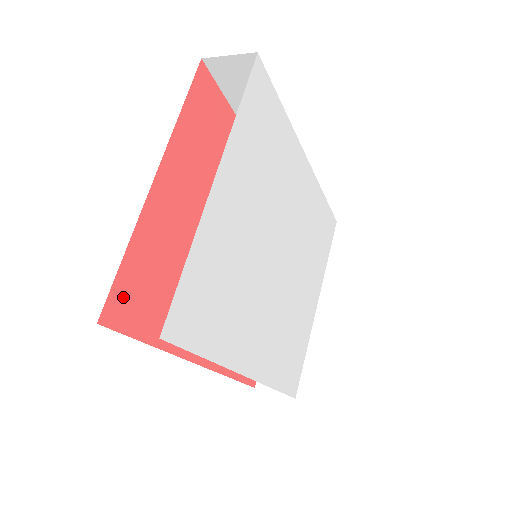
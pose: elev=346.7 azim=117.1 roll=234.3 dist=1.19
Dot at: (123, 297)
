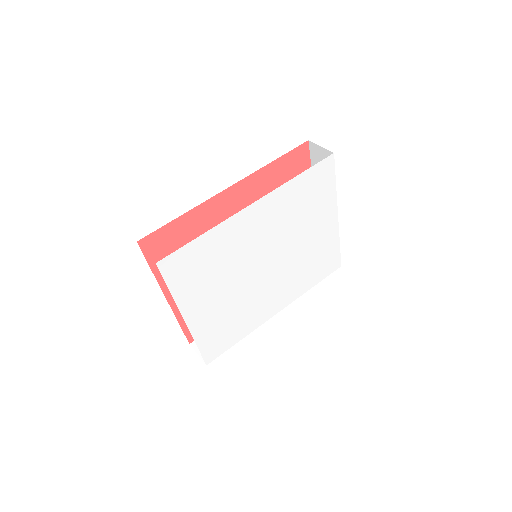
Dot at: occluded
